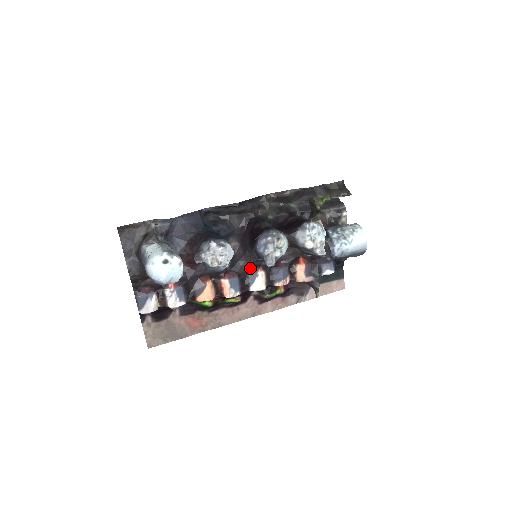
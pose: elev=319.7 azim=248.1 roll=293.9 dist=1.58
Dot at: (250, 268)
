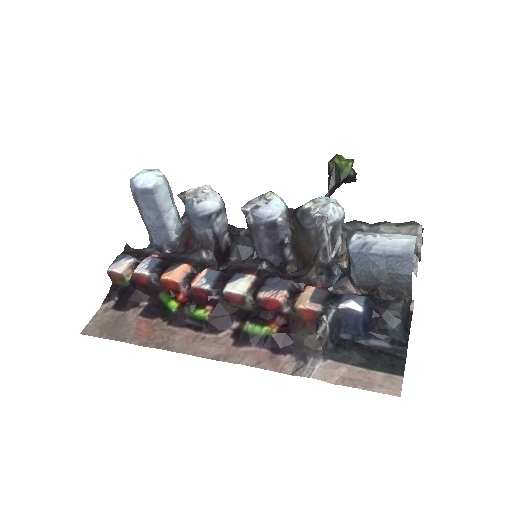
Dot at: (242, 269)
